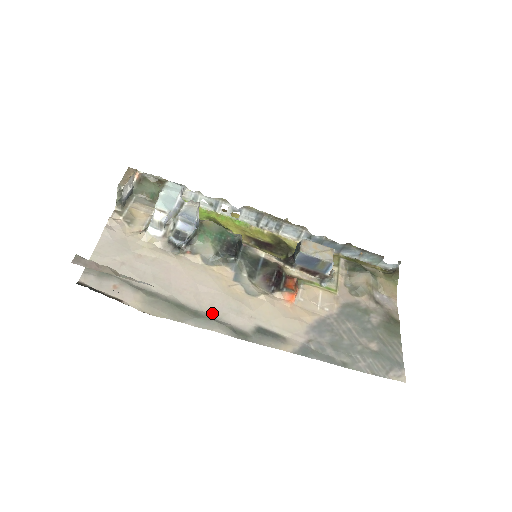
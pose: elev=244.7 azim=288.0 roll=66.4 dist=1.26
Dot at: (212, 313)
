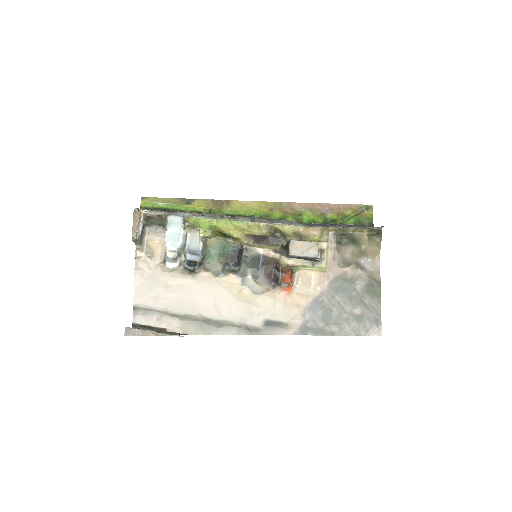
Dot at: (230, 319)
